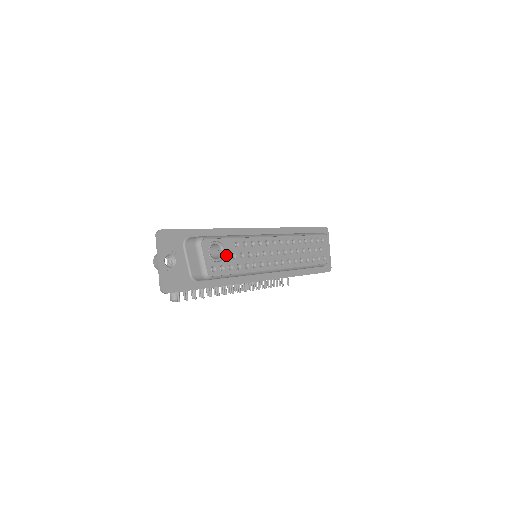
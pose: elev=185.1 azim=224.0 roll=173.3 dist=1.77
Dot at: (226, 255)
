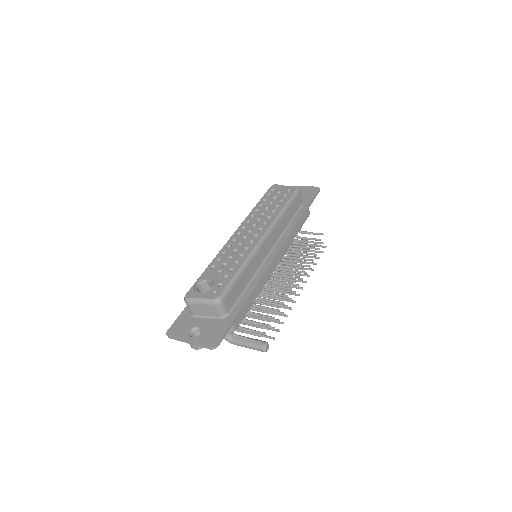
Dot at: (213, 279)
